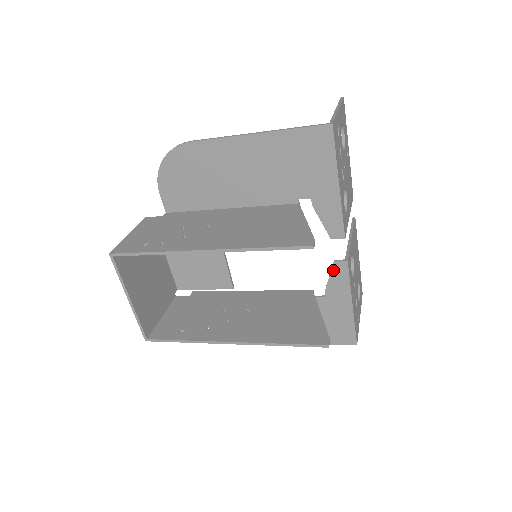
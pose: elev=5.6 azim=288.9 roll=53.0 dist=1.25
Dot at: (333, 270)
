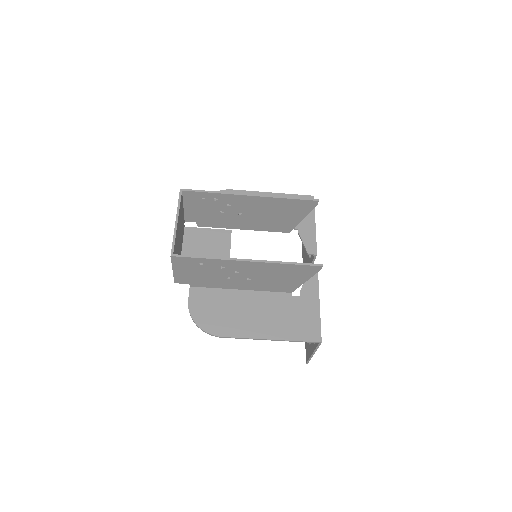
Dot at: occluded
